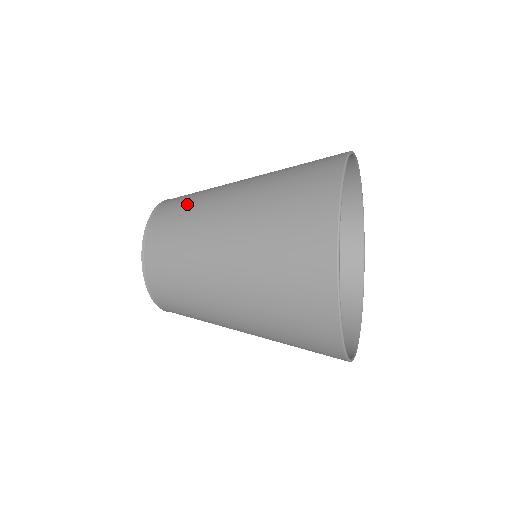
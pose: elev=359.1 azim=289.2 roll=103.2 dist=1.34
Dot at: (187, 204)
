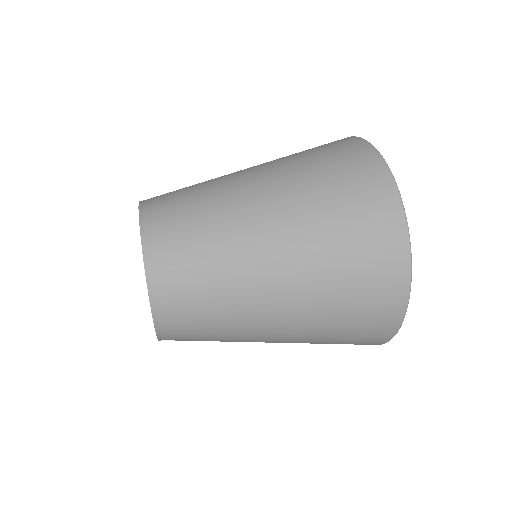
Dot at: (207, 301)
